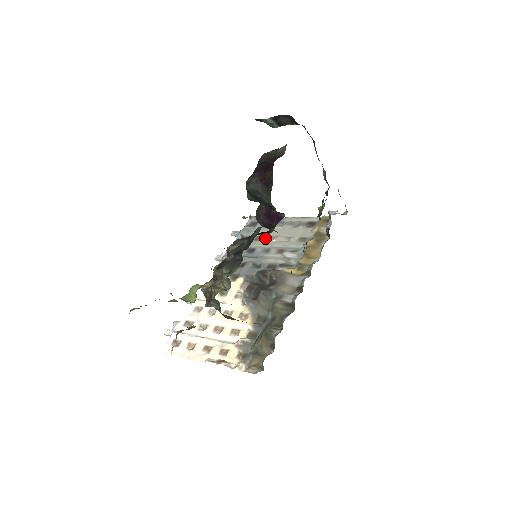
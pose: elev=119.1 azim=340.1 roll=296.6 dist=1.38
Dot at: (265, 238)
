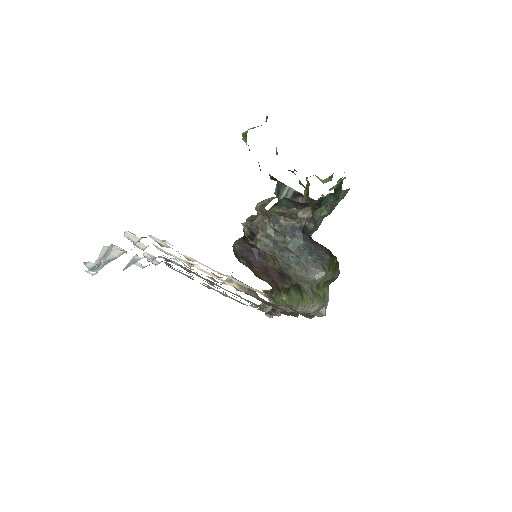
Dot at: occluded
